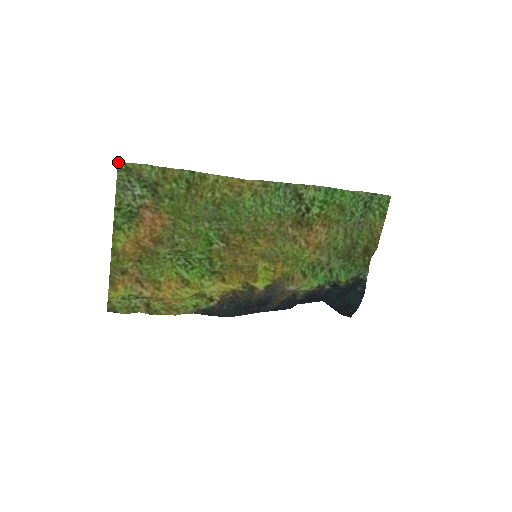
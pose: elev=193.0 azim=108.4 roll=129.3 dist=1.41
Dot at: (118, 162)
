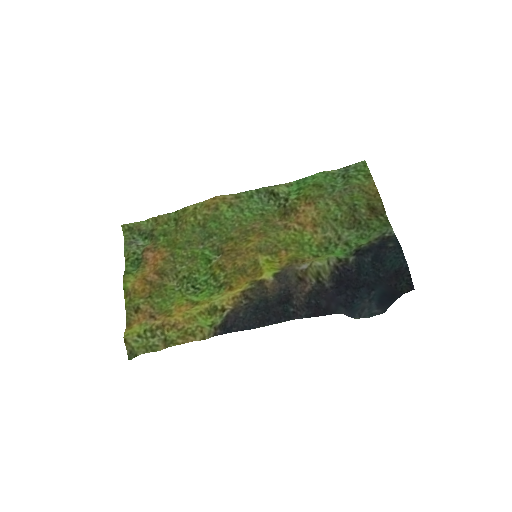
Dot at: (122, 225)
